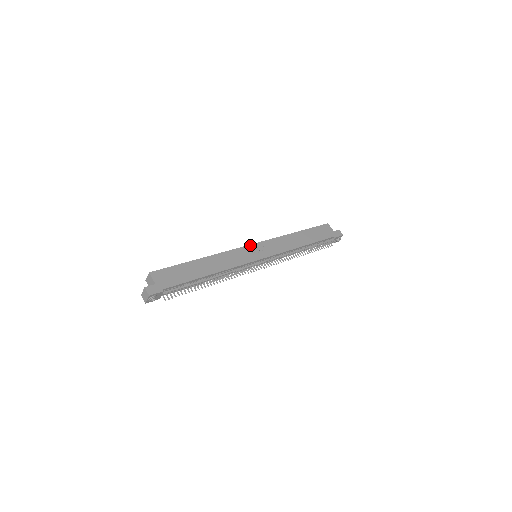
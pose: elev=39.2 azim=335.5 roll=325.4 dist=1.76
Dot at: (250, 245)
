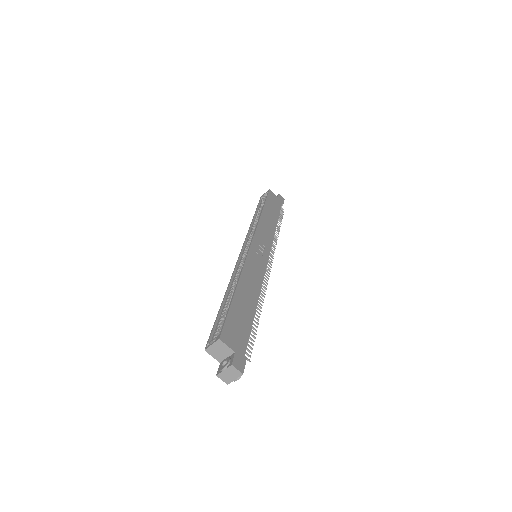
Dot at: (251, 245)
